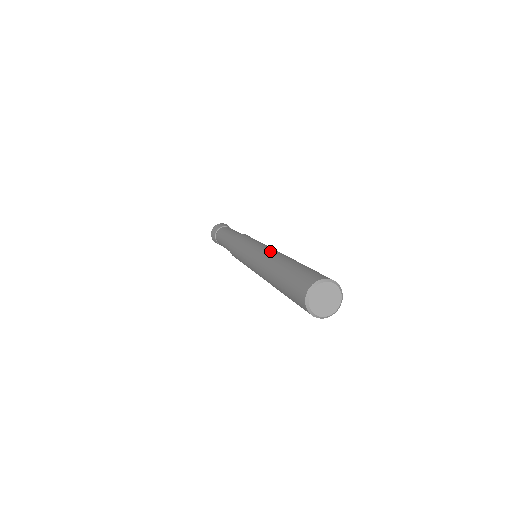
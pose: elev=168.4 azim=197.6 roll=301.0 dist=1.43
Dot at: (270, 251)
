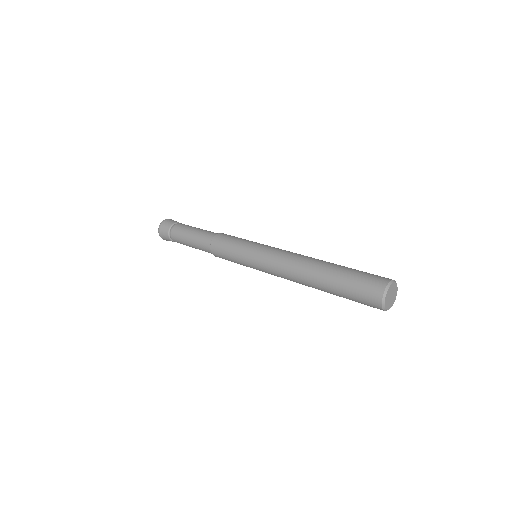
Dot at: occluded
